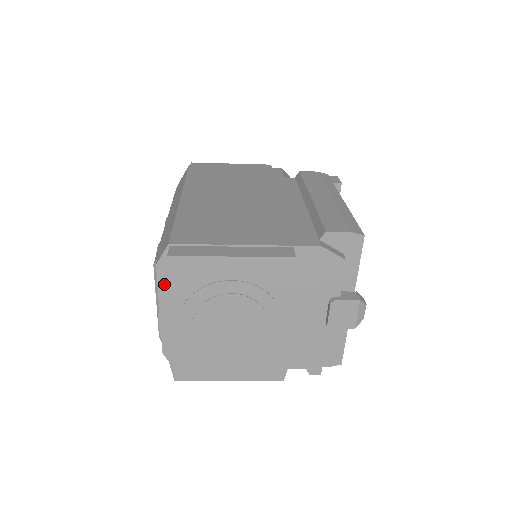
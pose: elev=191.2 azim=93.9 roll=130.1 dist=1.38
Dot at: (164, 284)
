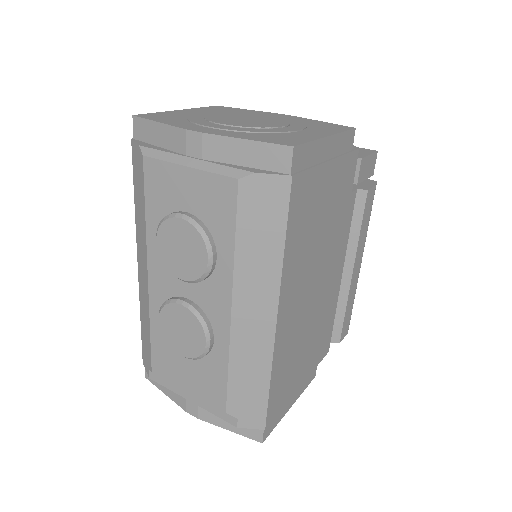
Dot at: (234, 431)
